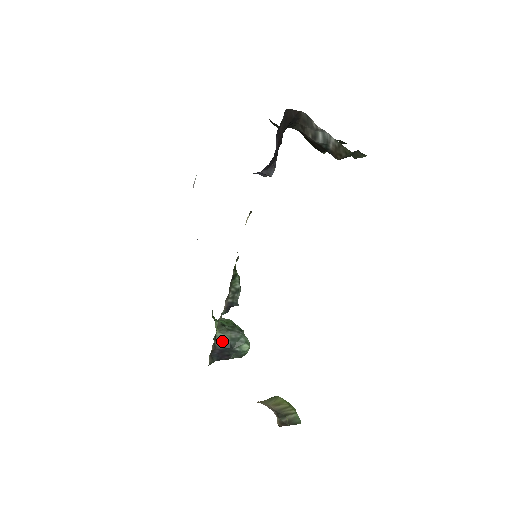
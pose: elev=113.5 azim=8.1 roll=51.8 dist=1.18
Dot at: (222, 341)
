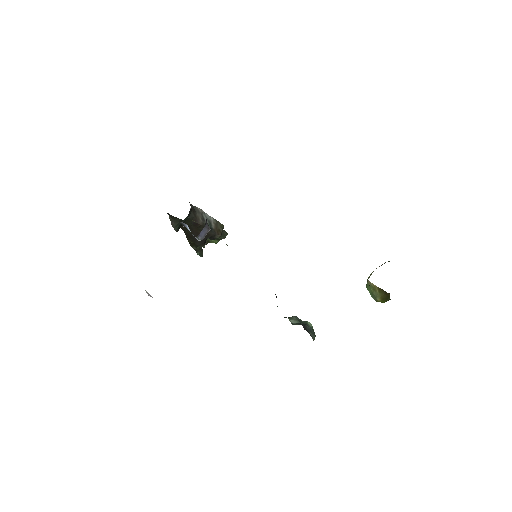
Dot at: (297, 324)
